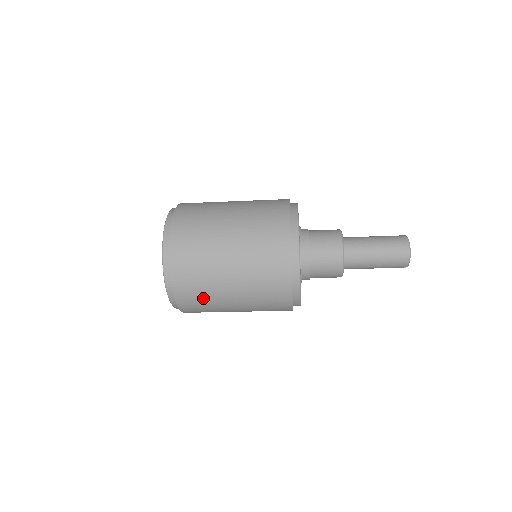
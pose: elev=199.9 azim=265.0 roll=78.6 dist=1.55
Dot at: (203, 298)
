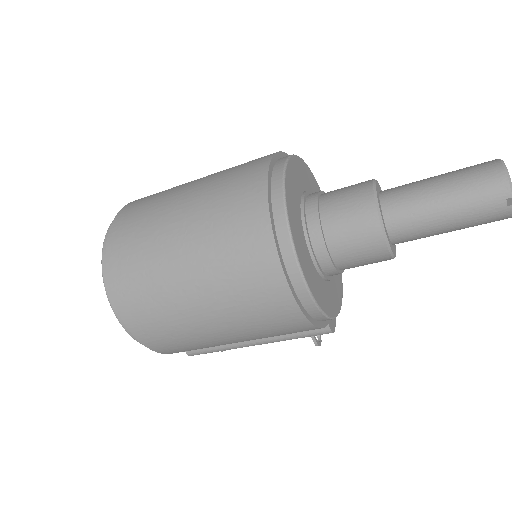
Dot at: (142, 260)
